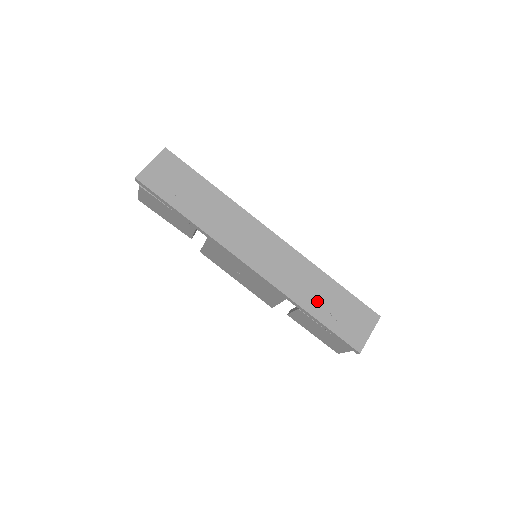
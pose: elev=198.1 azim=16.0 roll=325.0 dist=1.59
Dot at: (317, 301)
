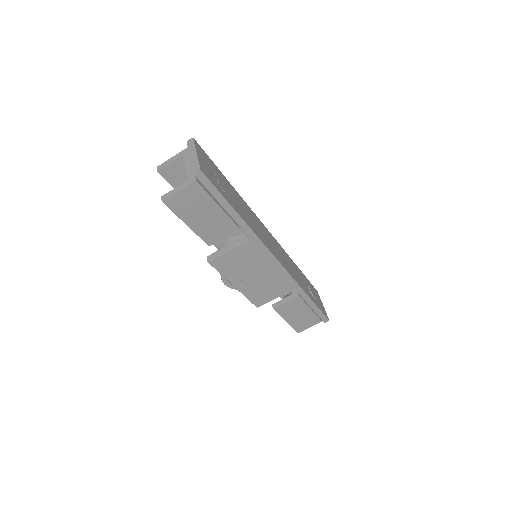
Dot at: (305, 286)
